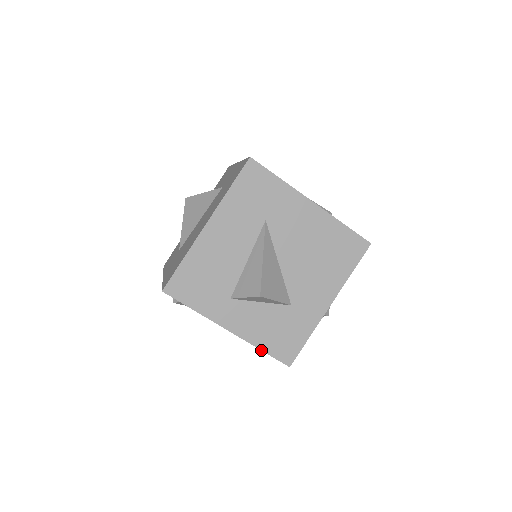
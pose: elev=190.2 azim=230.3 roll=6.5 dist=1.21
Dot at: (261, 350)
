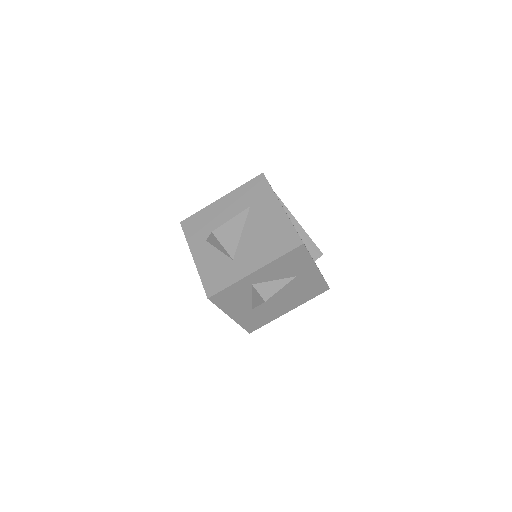
Dot at: (200, 278)
